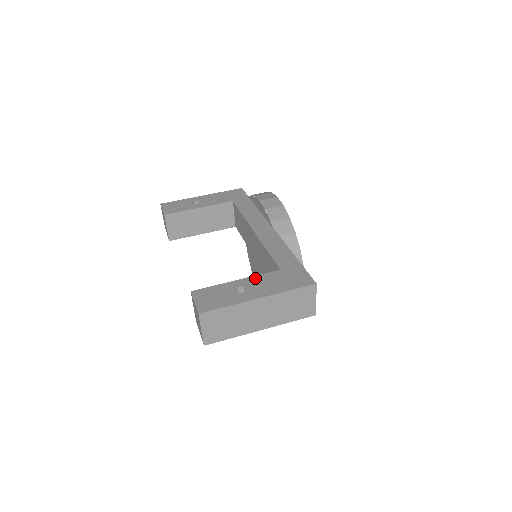
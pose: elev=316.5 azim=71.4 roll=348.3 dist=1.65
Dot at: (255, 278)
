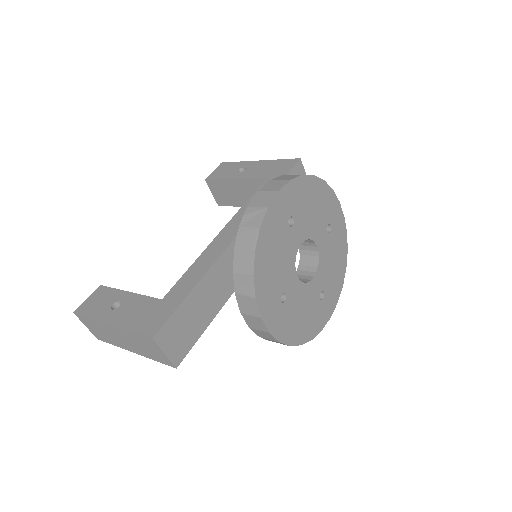
Dot at: (138, 298)
